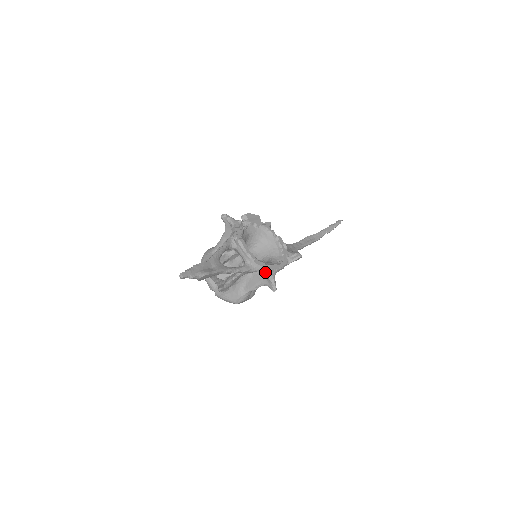
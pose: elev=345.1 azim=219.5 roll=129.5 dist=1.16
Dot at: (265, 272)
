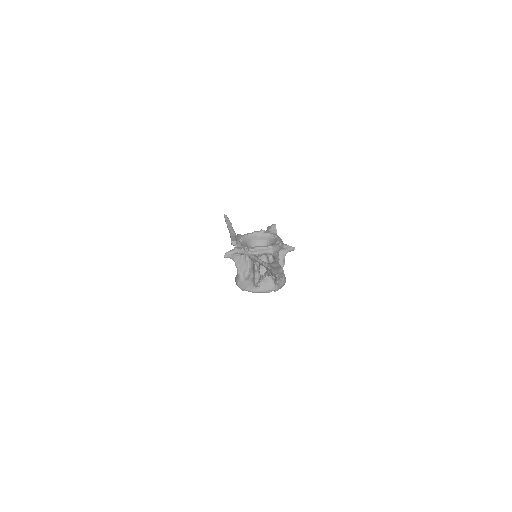
Dot at: (281, 246)
